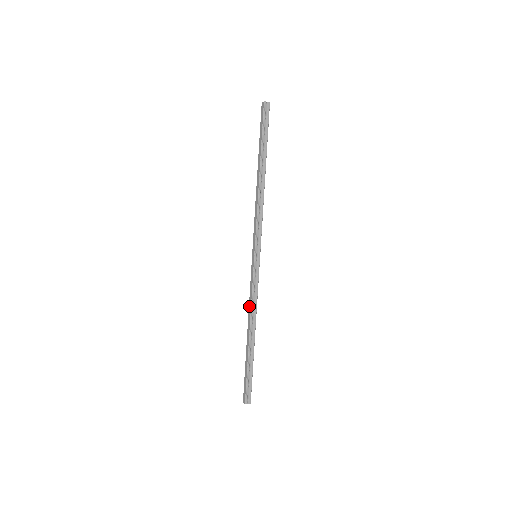
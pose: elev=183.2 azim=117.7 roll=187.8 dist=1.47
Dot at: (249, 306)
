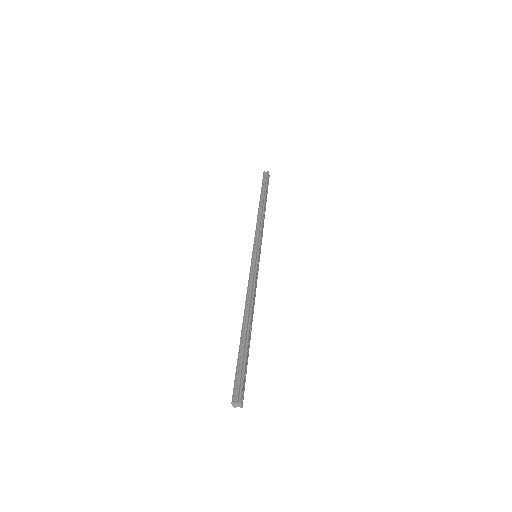
Dot at: occluded
